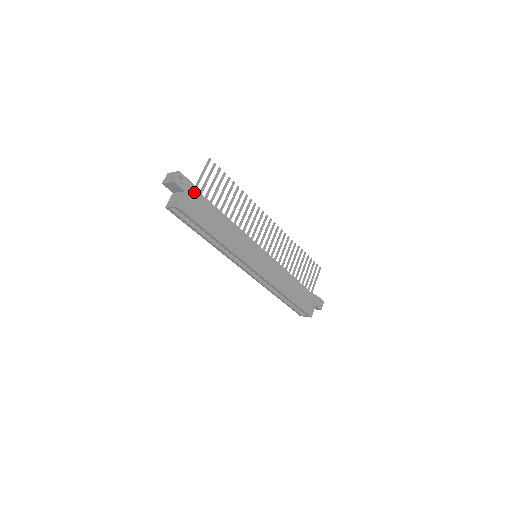
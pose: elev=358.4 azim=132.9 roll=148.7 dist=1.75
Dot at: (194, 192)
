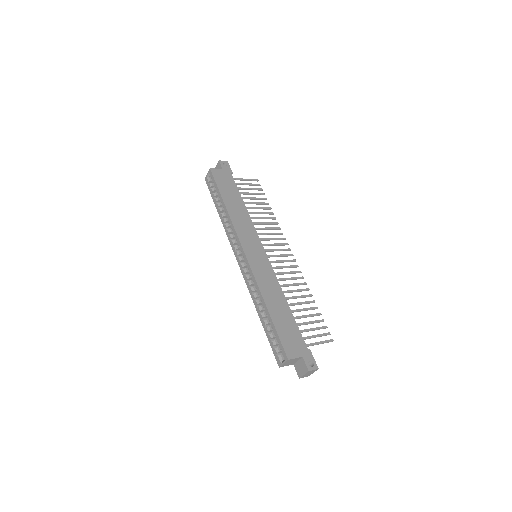
Dot at: (229, 175)
